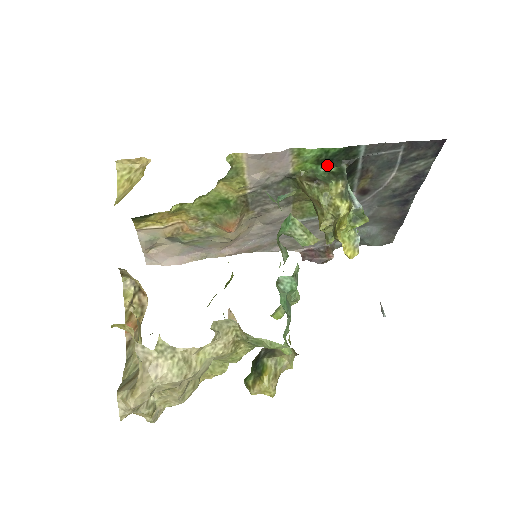
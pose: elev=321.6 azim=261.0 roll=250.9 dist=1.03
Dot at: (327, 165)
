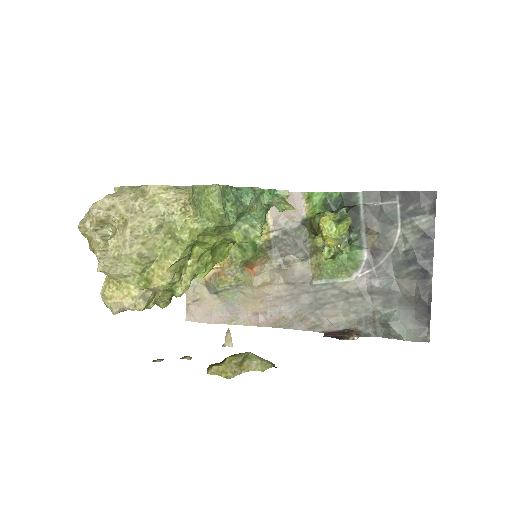
Dot at: (333, 211)
